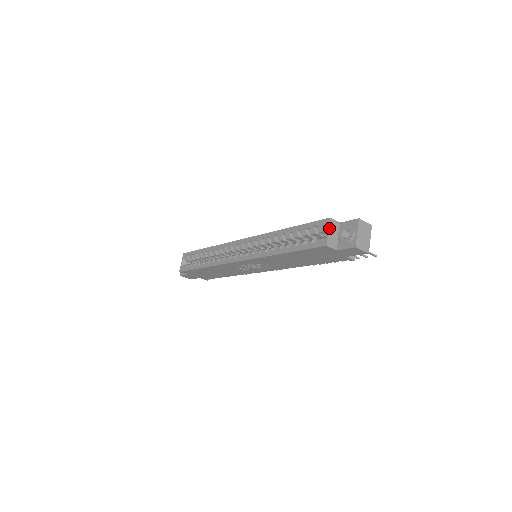
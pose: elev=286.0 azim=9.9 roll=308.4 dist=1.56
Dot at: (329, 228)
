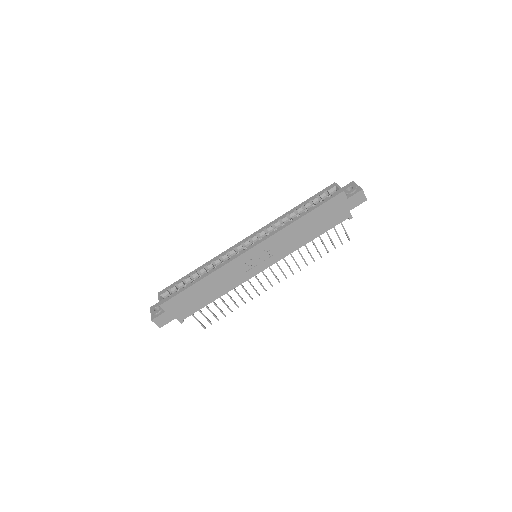
Dot at: (338, 185)
